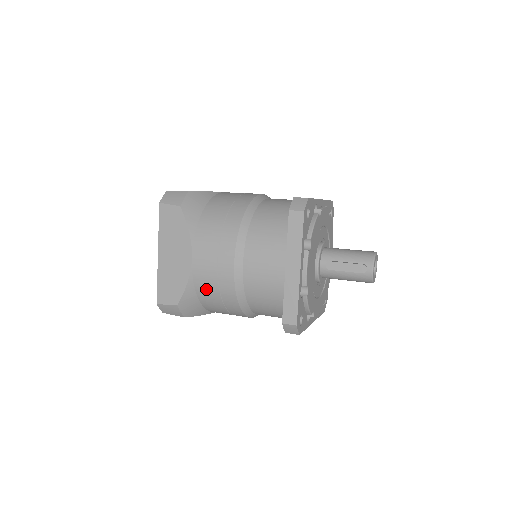
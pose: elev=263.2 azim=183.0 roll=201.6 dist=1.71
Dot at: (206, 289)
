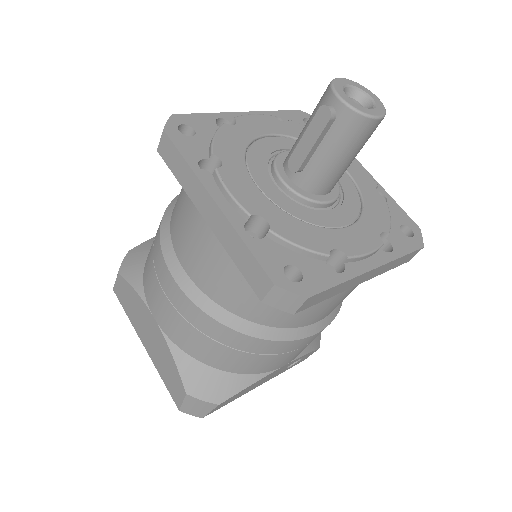
Dot at: (193, 344)
